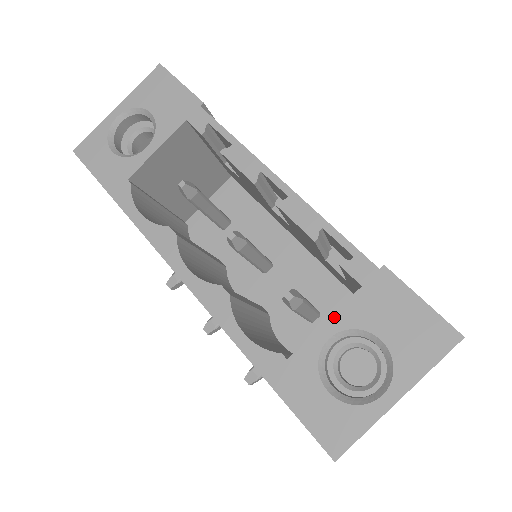
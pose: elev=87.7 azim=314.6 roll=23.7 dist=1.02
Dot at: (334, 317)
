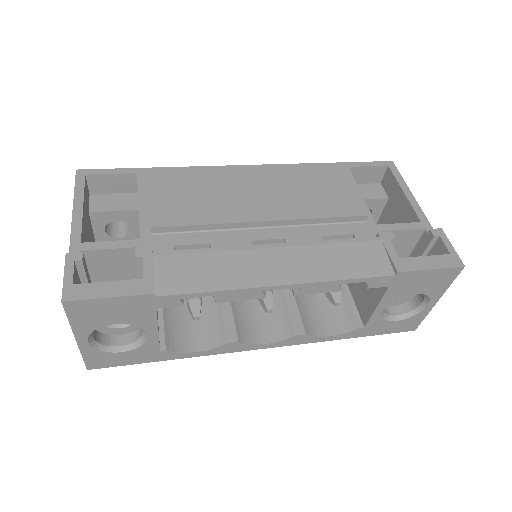
Dot at: (380, 304)
